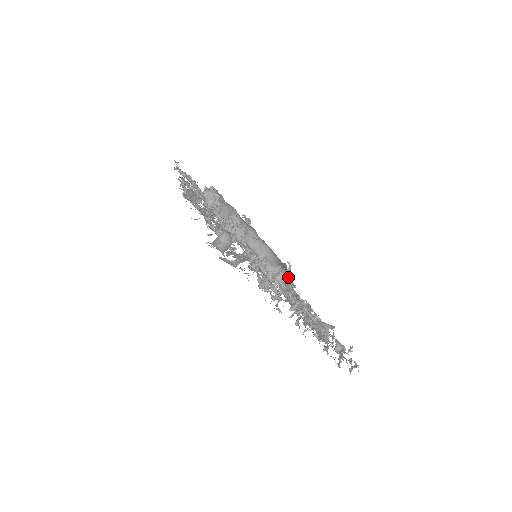
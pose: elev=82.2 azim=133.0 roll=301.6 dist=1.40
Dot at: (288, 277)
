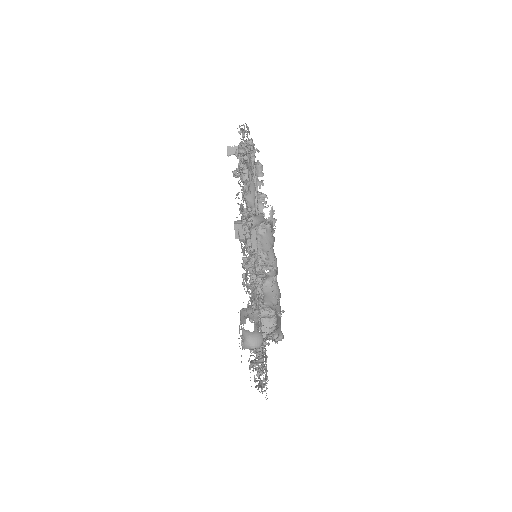
Dot at: (277, 342)
